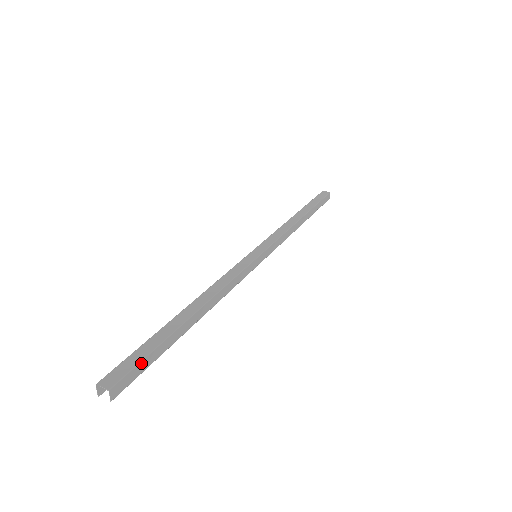
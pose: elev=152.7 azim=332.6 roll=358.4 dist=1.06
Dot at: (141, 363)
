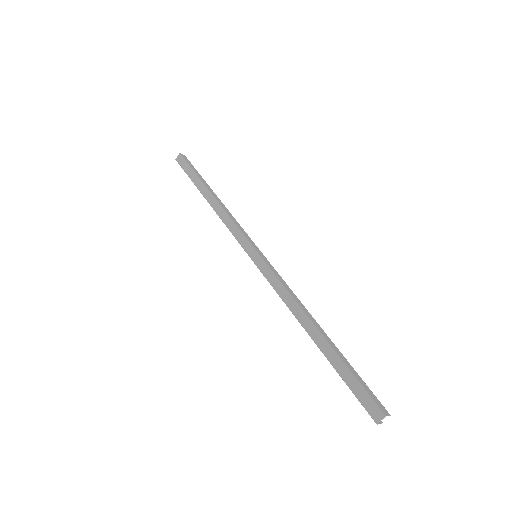
Dot at: (363, 386)
